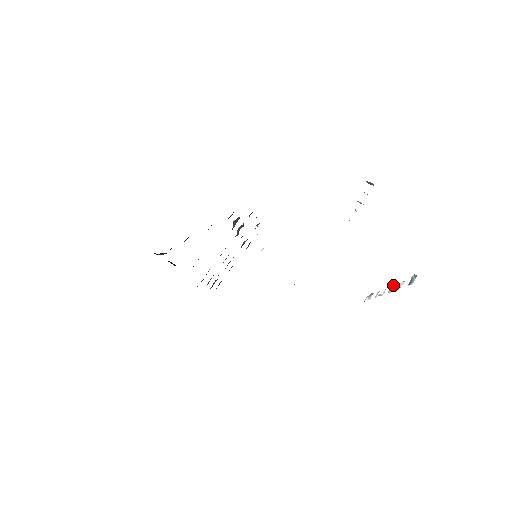
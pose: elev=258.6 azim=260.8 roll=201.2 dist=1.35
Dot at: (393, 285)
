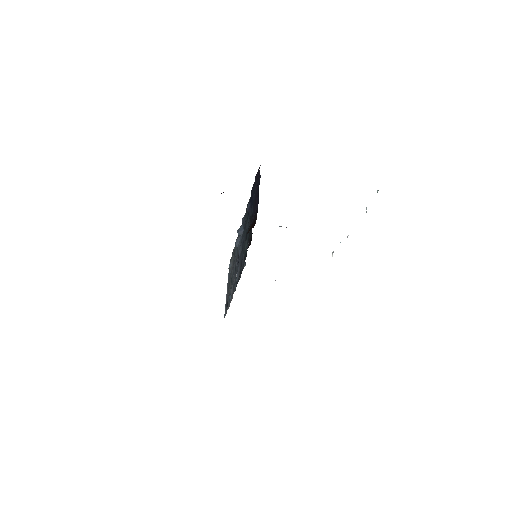
Dot at: occluded
